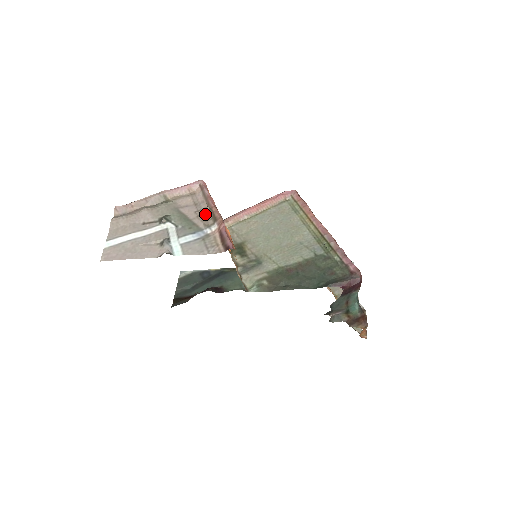
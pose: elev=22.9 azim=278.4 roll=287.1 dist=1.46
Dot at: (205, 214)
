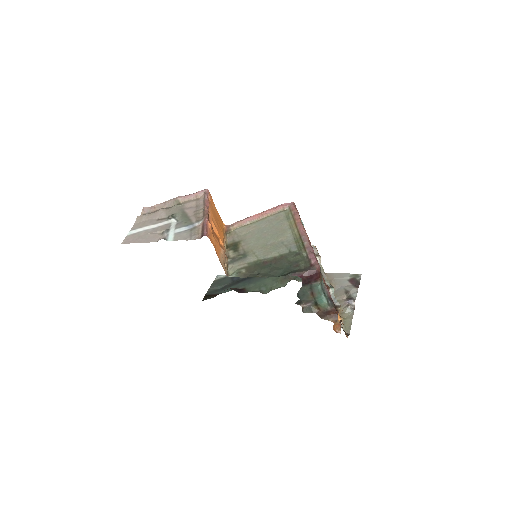
Dot at: (200, 213)
